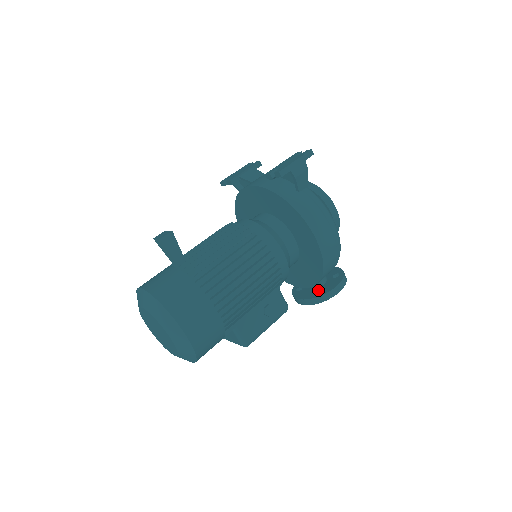
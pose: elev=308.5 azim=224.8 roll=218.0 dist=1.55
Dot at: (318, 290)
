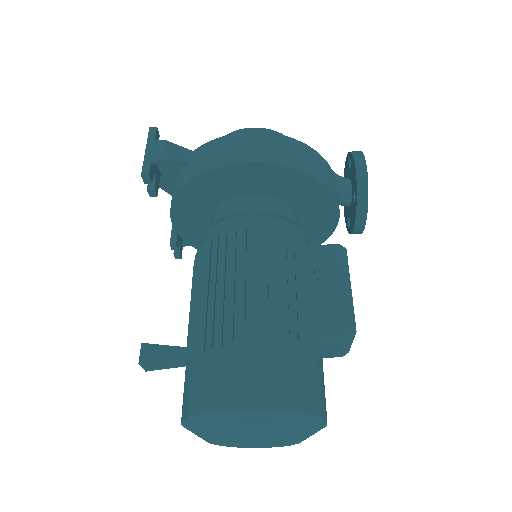
Dot at: (353, 196)
